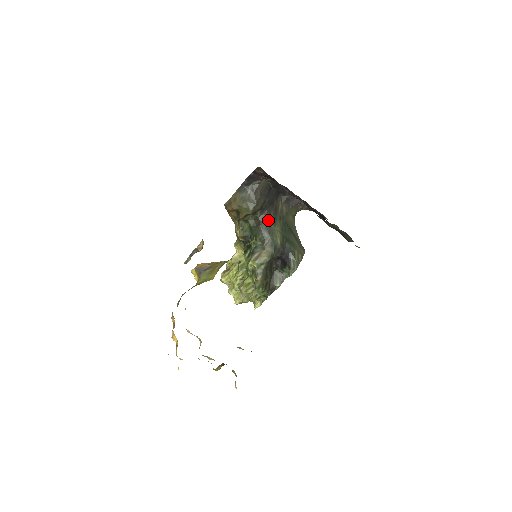
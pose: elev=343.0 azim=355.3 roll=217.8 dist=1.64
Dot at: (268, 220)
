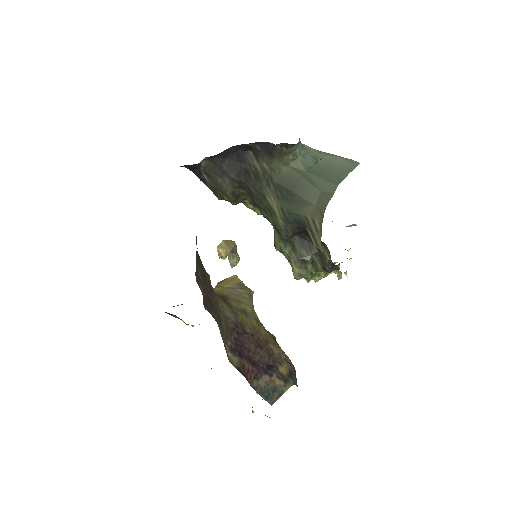
Dot at: (255, 195)
